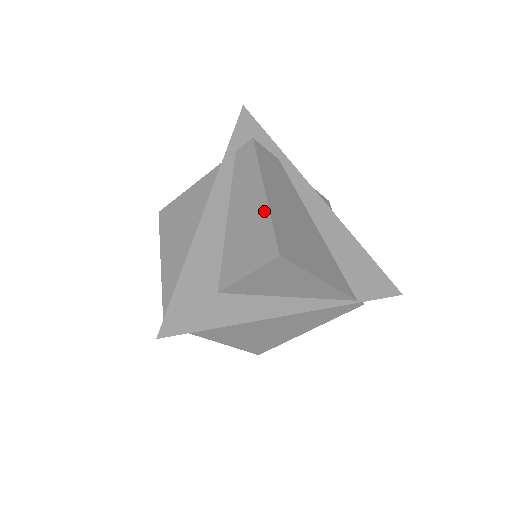
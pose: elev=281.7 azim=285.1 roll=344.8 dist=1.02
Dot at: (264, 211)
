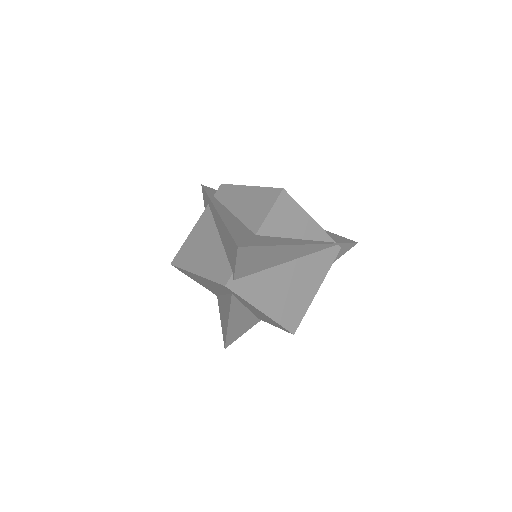
Dot at: (256, 189)
